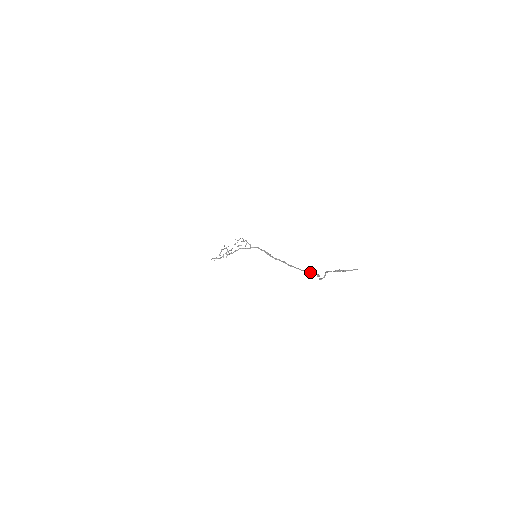
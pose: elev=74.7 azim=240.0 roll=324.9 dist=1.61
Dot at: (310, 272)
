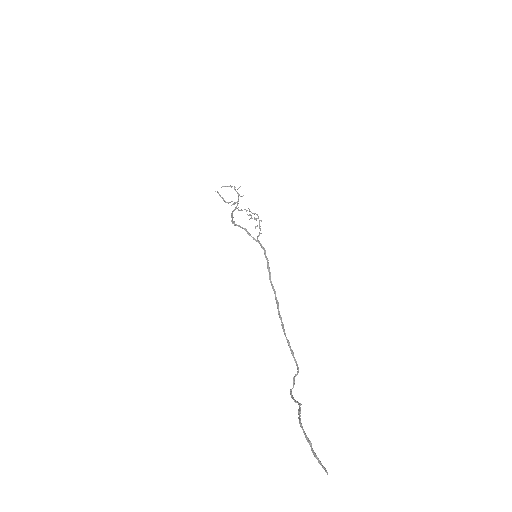
Dot at: (293, 353)
